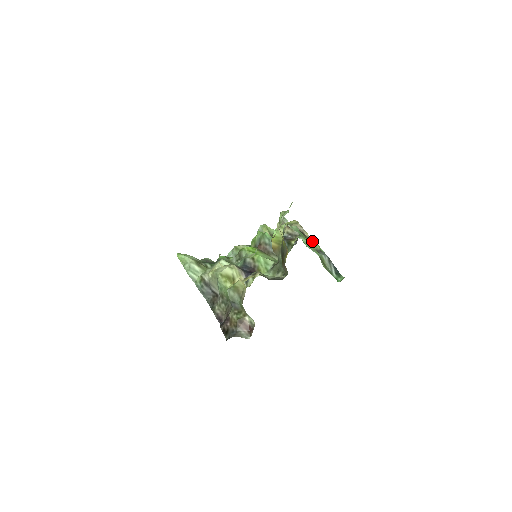
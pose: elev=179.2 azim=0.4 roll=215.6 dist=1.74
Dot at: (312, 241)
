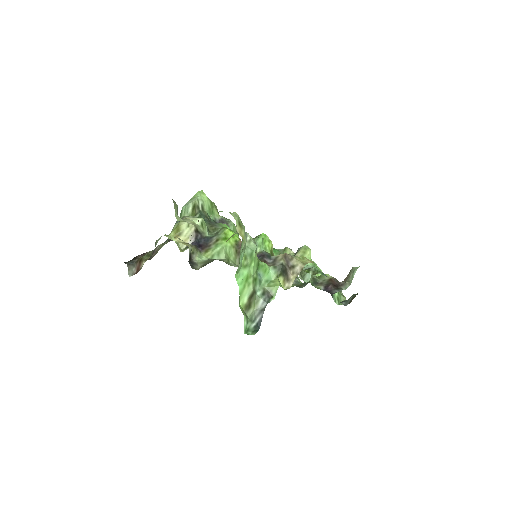
Dot at: (277, 282)
